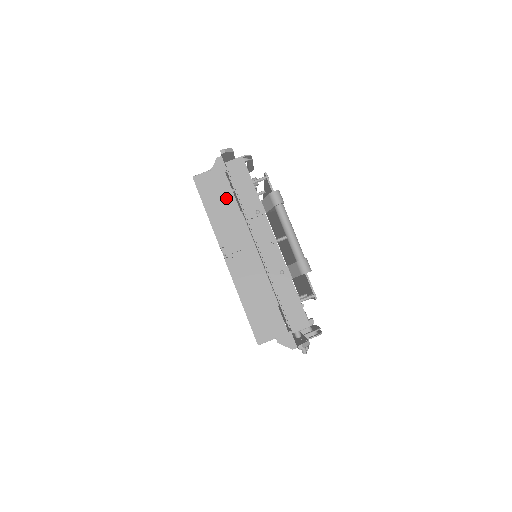
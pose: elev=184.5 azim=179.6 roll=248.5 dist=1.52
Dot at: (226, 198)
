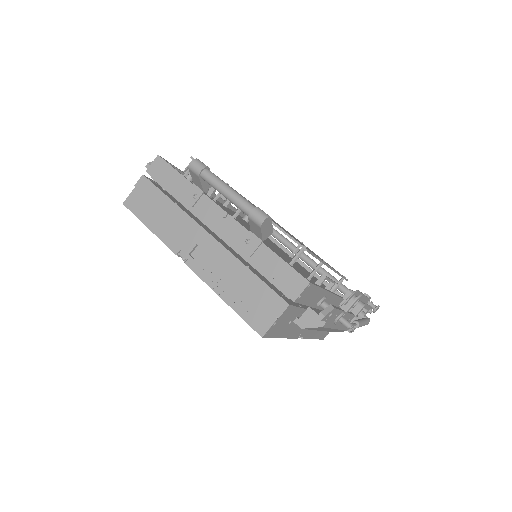
Dot at: (160, 203)
